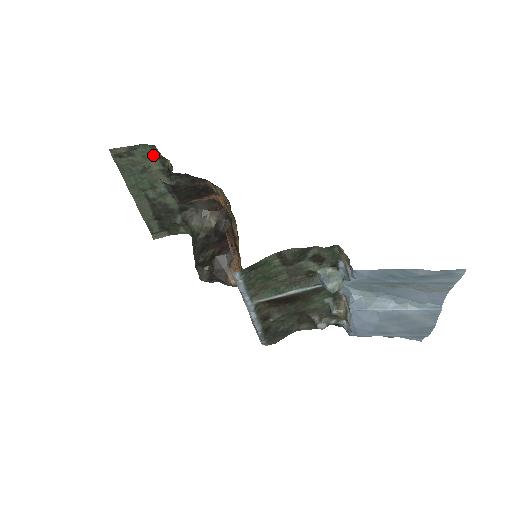
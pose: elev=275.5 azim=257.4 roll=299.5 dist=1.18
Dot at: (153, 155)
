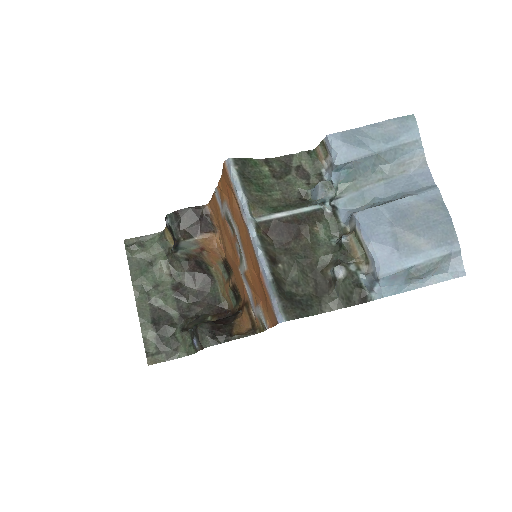
Dot at: (160, 244)
